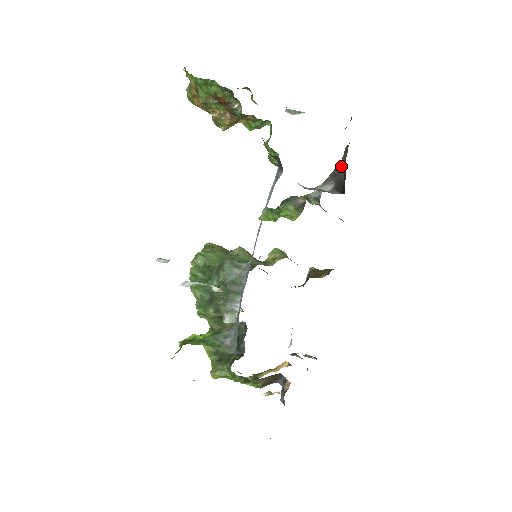
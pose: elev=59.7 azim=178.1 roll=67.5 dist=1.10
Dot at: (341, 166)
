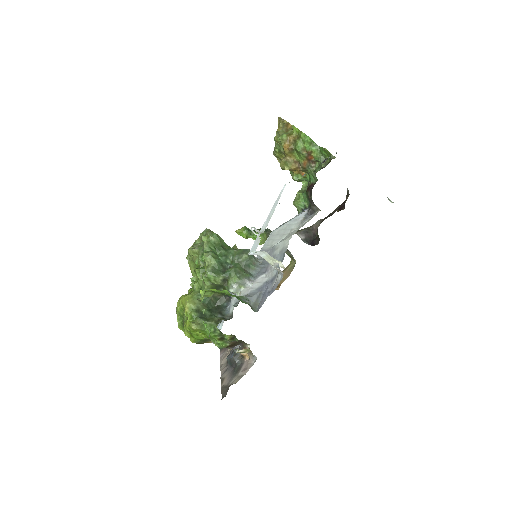
Dot at: (312, 229)
